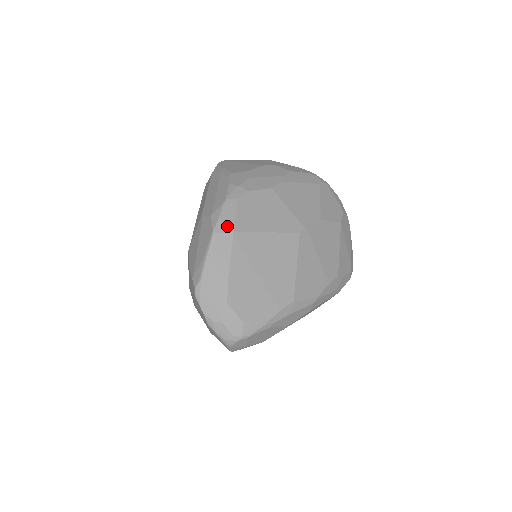
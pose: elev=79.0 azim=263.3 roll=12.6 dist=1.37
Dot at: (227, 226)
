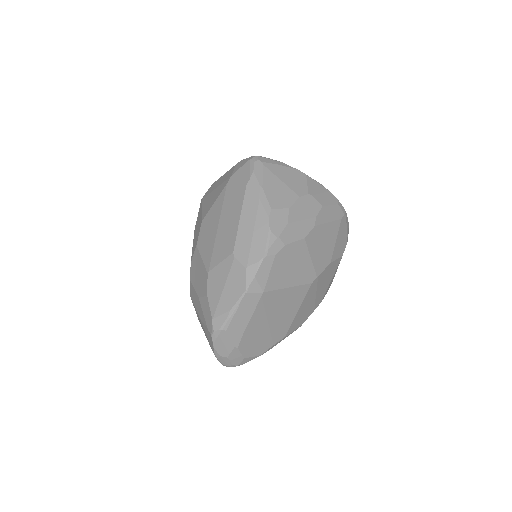
Dot at: (259, 286)
